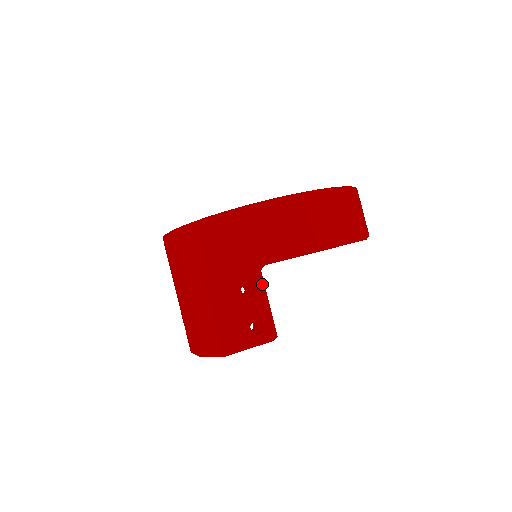
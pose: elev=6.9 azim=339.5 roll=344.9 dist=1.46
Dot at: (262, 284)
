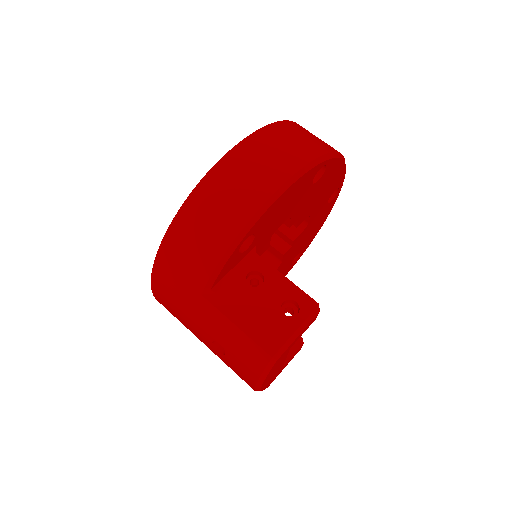
Dot at: (267, 265)
